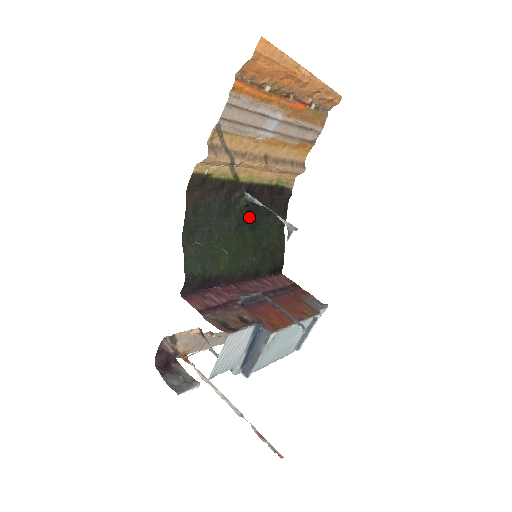
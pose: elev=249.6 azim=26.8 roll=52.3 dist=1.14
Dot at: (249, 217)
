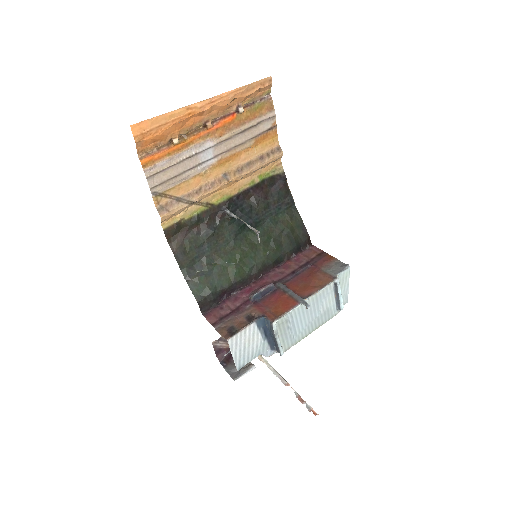
Dot at: (243, 224)
